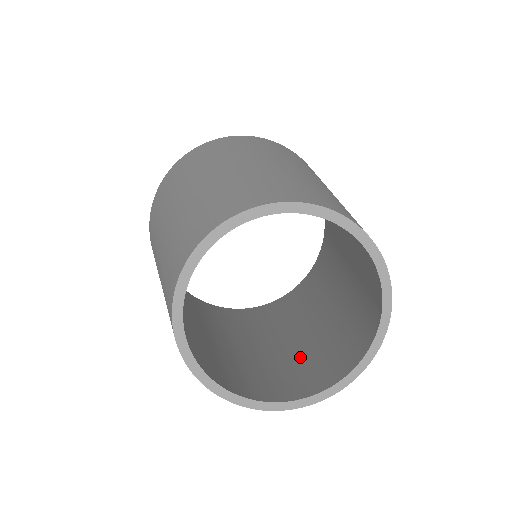
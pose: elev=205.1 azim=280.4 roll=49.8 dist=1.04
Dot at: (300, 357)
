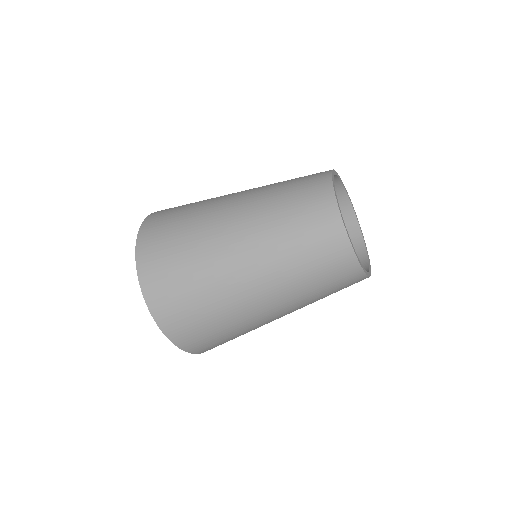
Dot at: occluded
